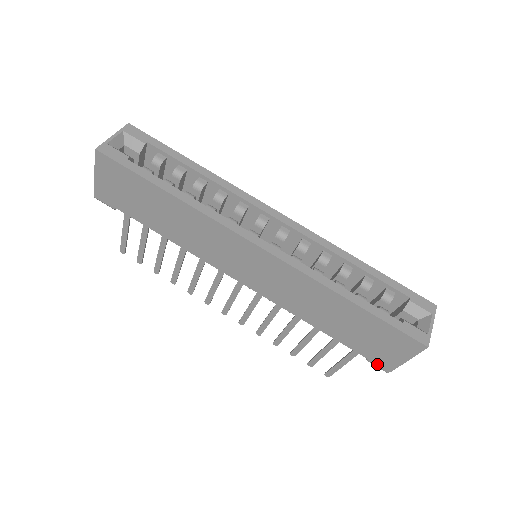
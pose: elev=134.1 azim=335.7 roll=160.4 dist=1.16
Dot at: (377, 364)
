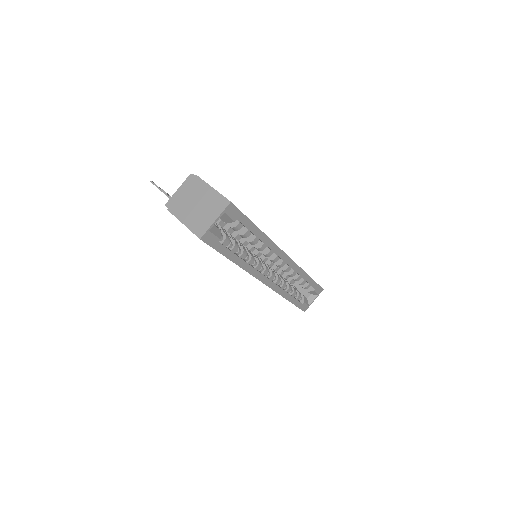
Dot at: occluded
